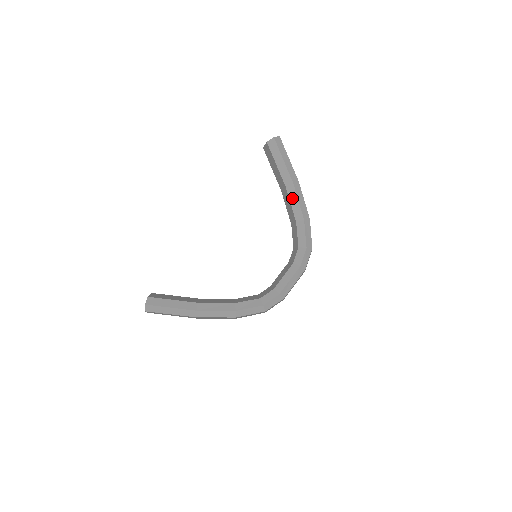
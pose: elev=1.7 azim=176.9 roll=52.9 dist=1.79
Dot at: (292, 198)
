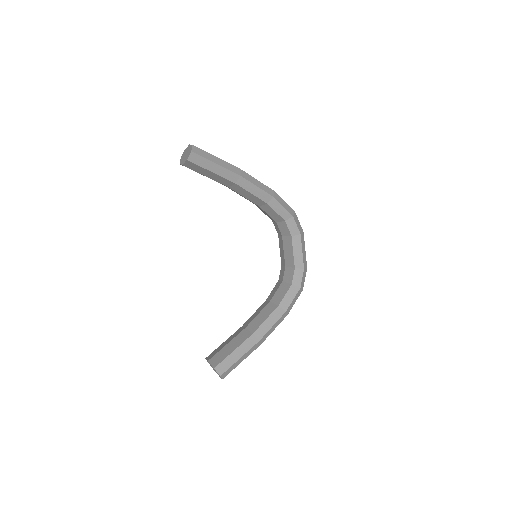
Dot at: (249, 188)
